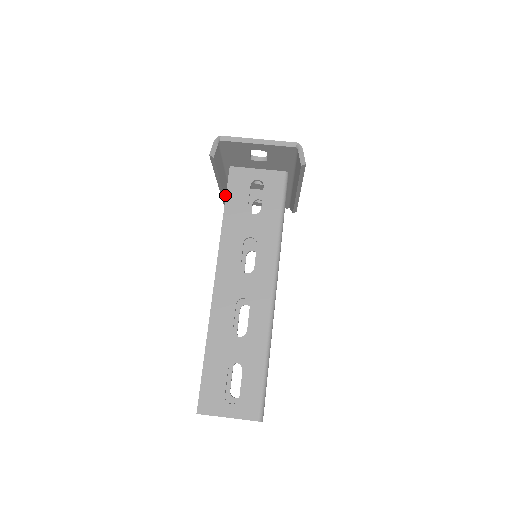
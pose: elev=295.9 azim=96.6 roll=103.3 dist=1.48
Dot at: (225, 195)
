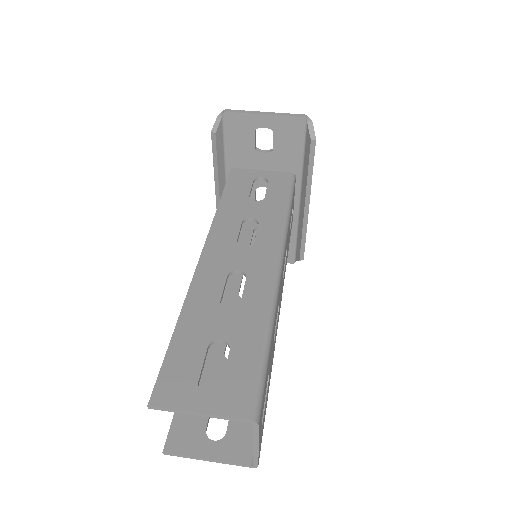
Dot at: occluded
